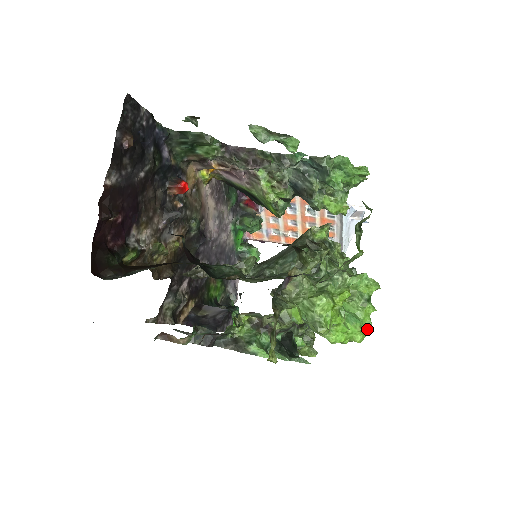
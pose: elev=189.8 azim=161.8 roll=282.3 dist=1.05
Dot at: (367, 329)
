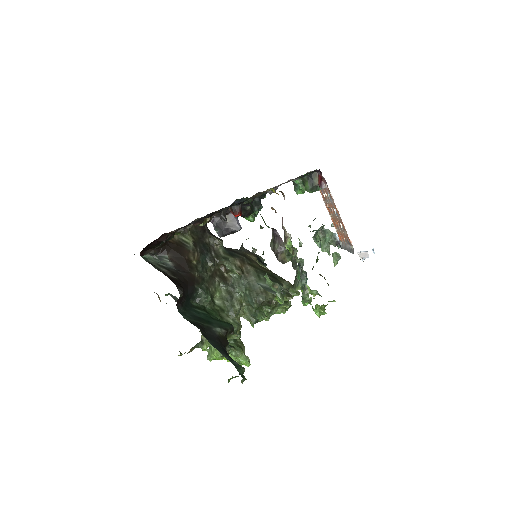
Dot at: occluded
